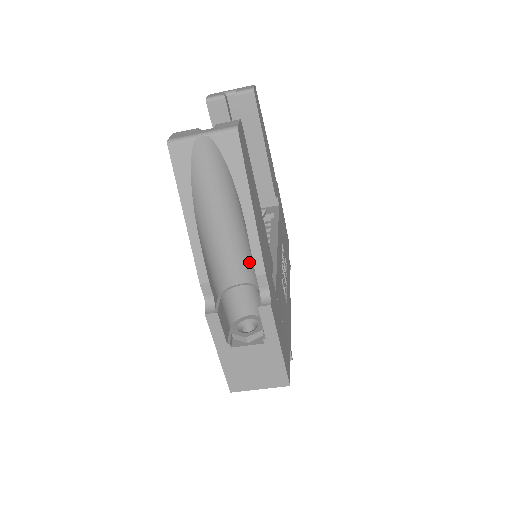
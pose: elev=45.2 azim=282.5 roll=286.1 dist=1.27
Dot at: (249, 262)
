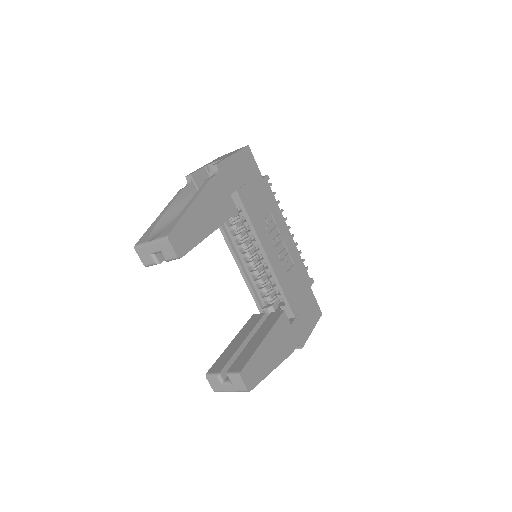
Dot at: occluded
